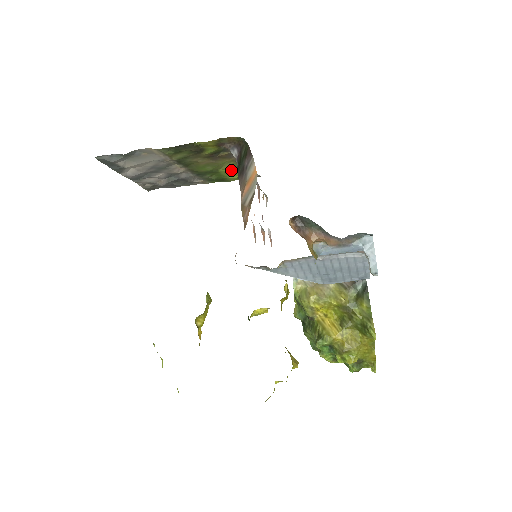
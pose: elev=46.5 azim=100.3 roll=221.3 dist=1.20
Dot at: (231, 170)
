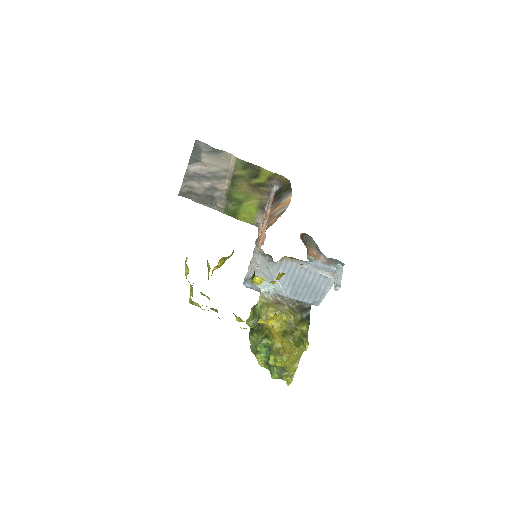
Dot at: (250, 208)
